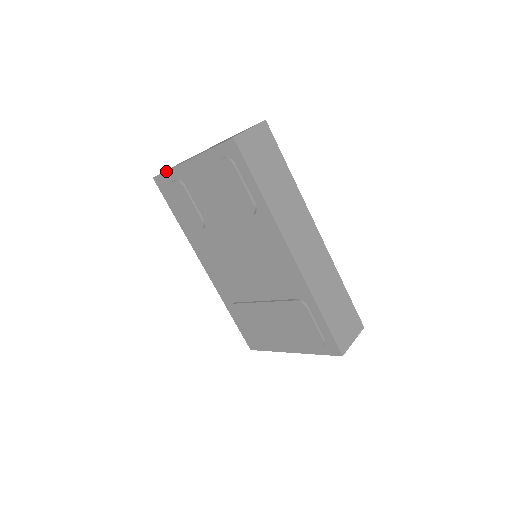
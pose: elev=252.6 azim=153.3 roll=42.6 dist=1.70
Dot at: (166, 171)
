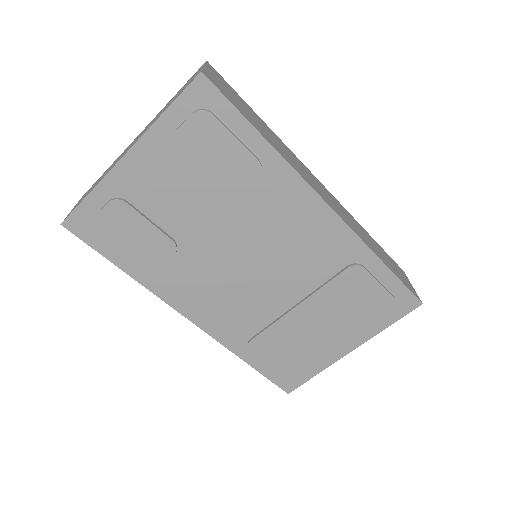
Dot at: (85, 197)
